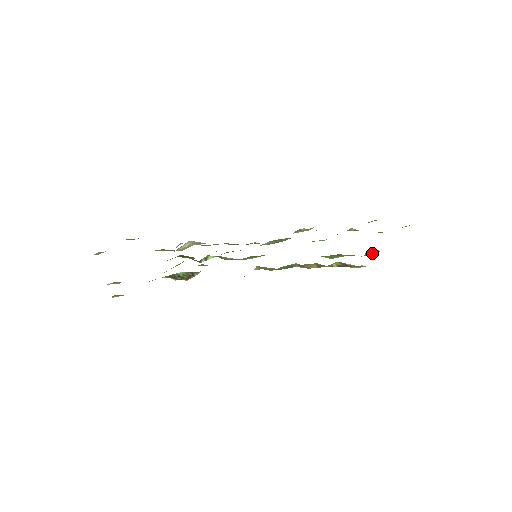
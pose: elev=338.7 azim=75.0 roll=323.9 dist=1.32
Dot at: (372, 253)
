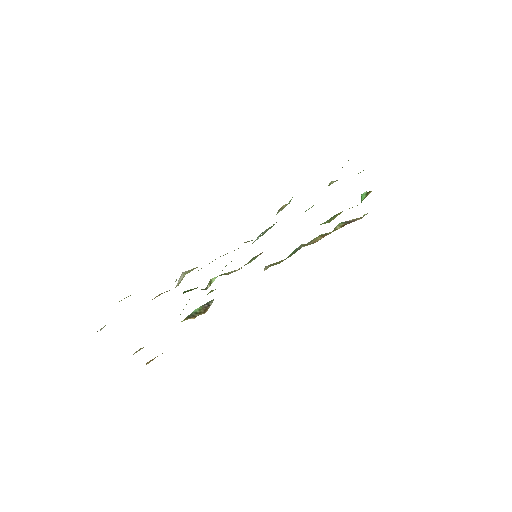
Dot at: occluded
